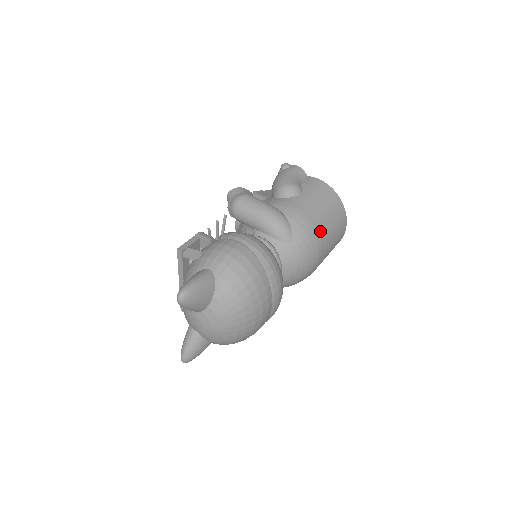
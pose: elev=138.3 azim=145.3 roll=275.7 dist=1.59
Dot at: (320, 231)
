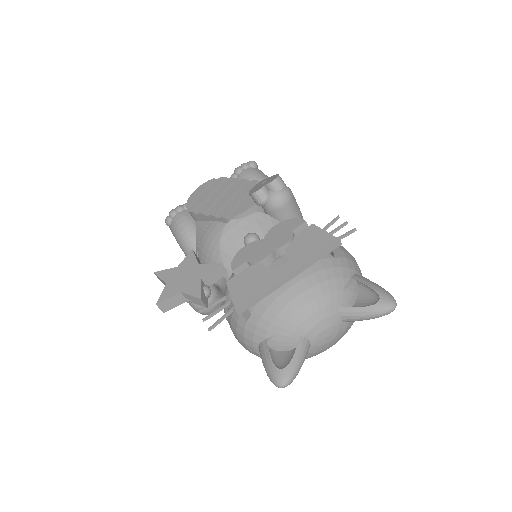
Dot at: occluded
